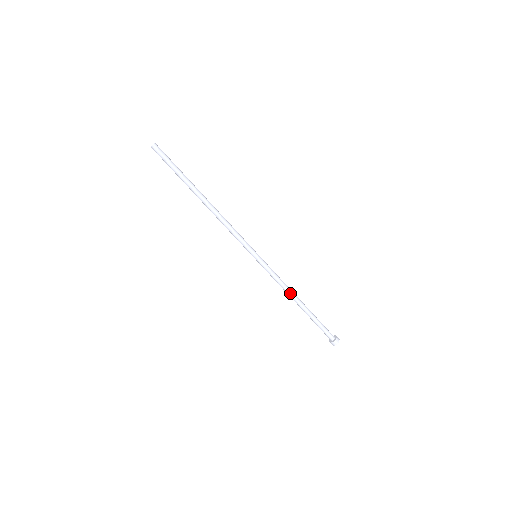
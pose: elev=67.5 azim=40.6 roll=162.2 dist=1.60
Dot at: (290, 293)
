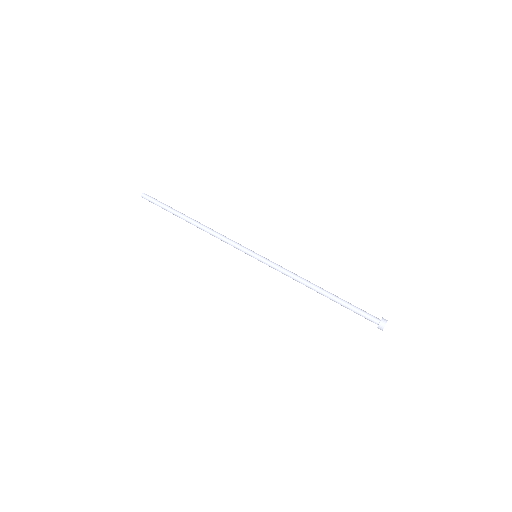
Dot at: (304, 282)
